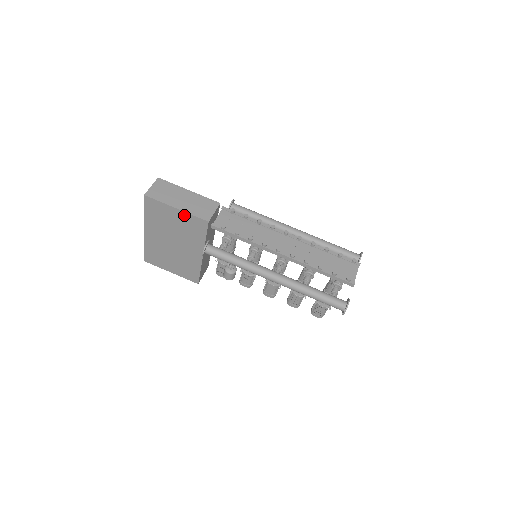
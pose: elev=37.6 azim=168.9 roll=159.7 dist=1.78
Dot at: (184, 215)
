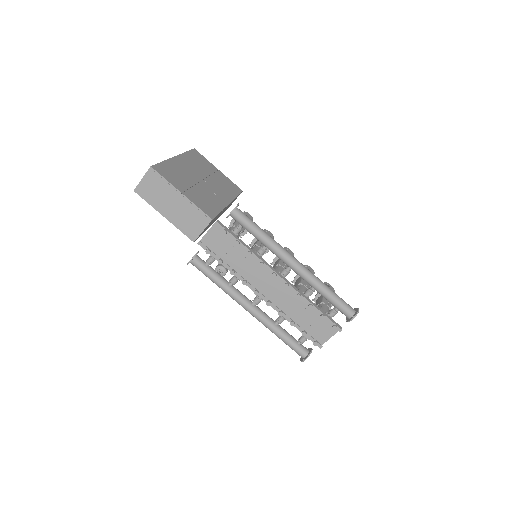
Dot at: occluded
